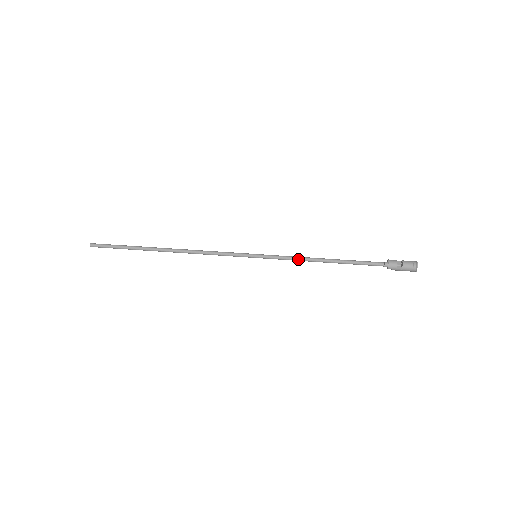
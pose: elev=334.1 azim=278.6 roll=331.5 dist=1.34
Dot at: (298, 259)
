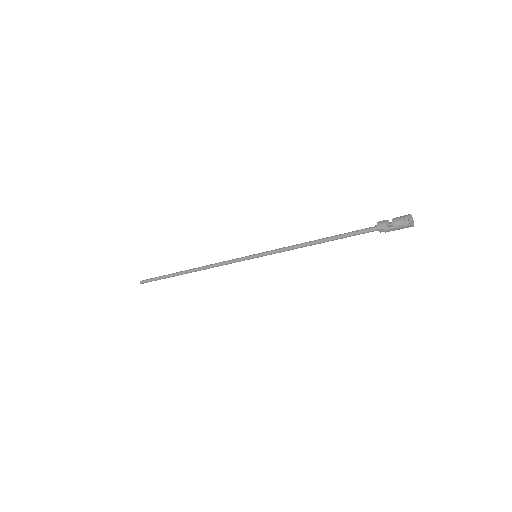
Dot at: (291, 247)
